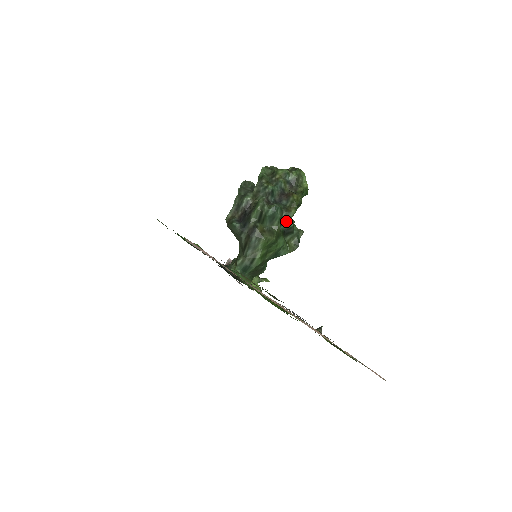
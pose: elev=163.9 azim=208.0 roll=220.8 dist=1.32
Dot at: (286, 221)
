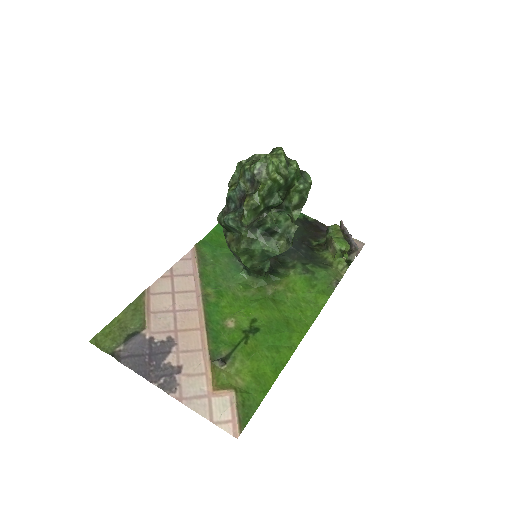
Dot at: (261, 222)
